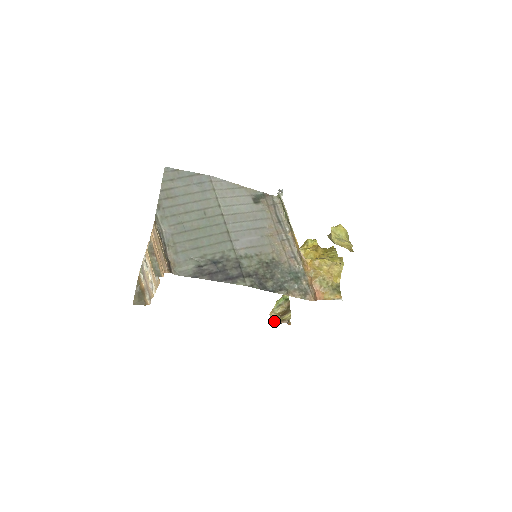
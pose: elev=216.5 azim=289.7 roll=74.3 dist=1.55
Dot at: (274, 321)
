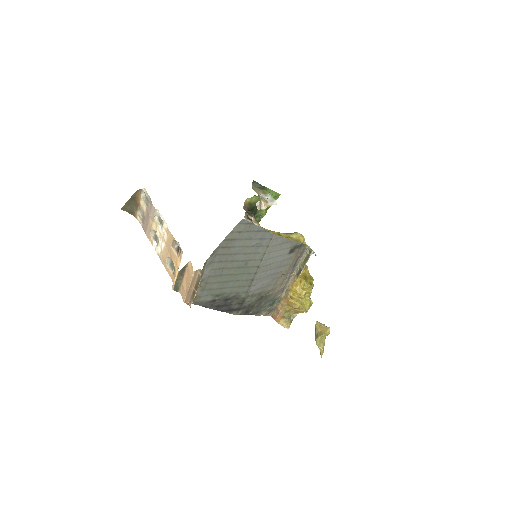
Dot at: occluded
